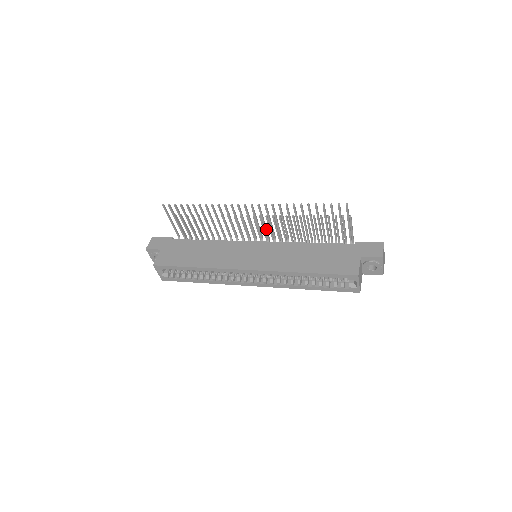
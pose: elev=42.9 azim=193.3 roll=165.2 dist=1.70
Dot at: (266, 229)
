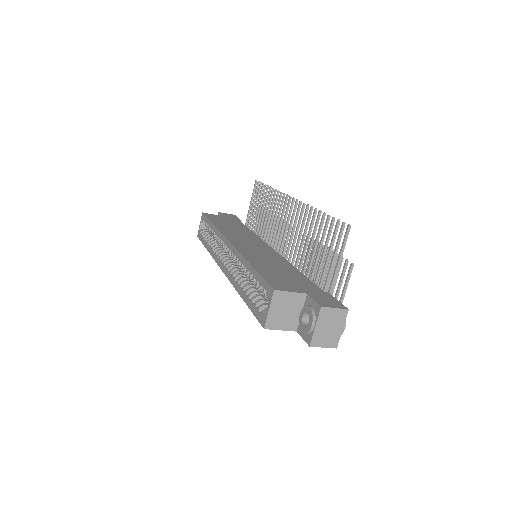
Dot at: (287, 239)
